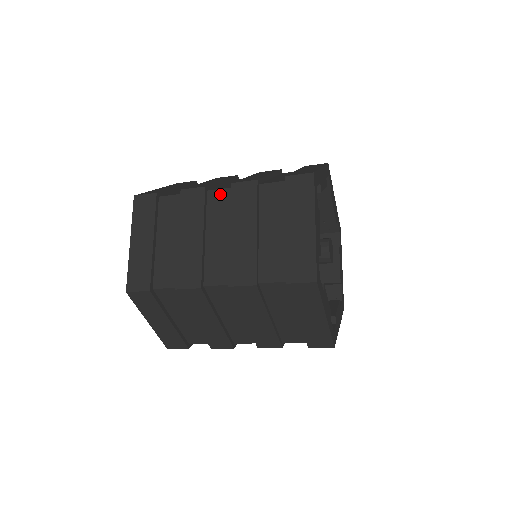
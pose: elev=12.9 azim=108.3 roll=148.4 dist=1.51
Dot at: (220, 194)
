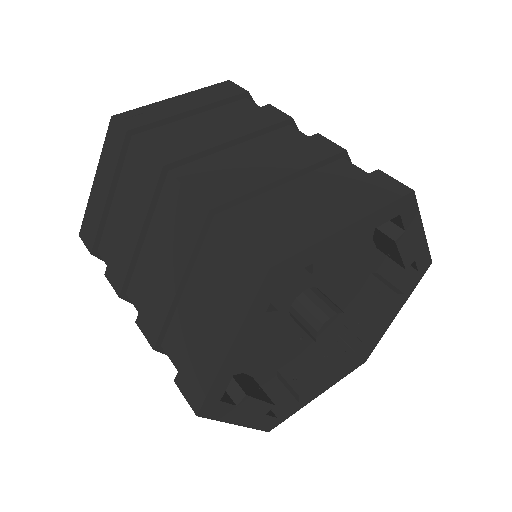
Dot at: occluded
